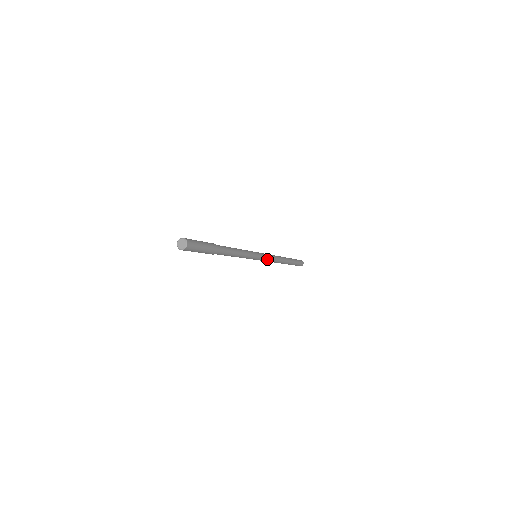
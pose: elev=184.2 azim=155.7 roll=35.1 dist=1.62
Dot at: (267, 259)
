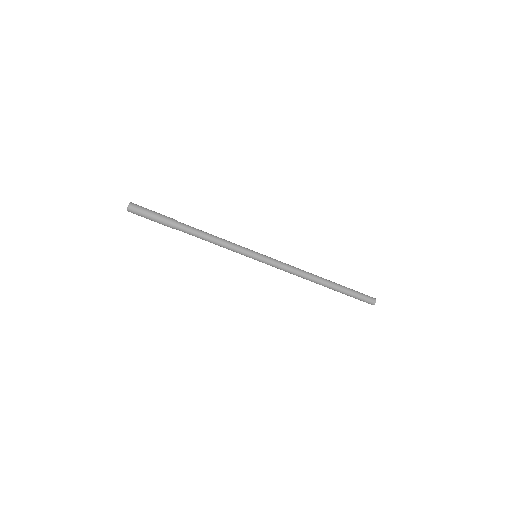
Dot at: (276, 265)
